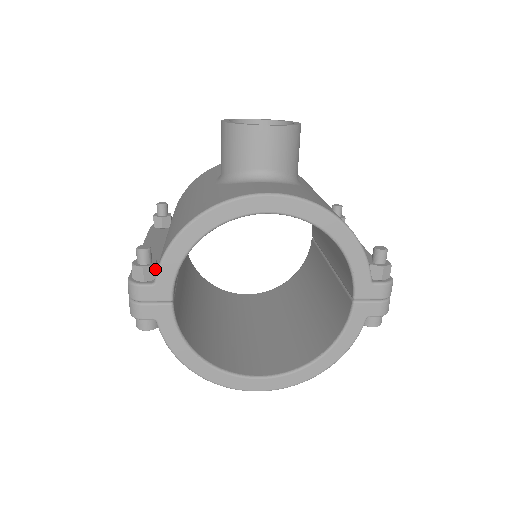
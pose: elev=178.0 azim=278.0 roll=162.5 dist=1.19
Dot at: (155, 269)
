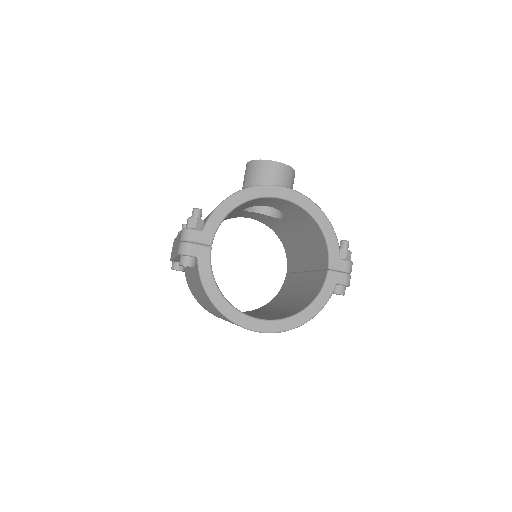
Dot at: (203, 223)
